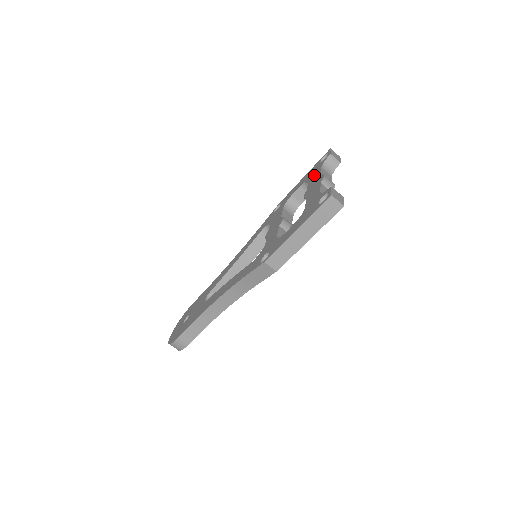
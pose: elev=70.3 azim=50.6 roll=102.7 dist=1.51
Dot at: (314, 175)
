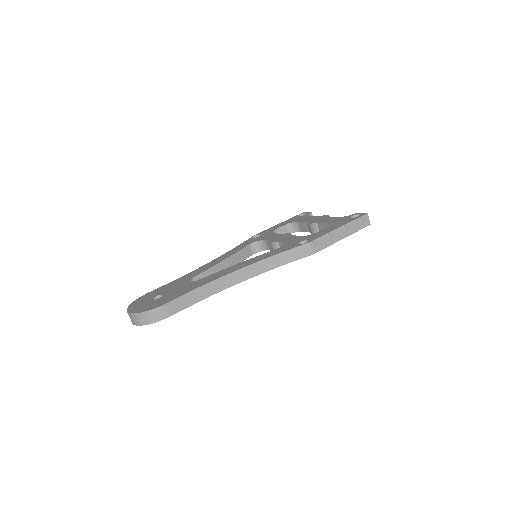
Dot at: (304, 218)
